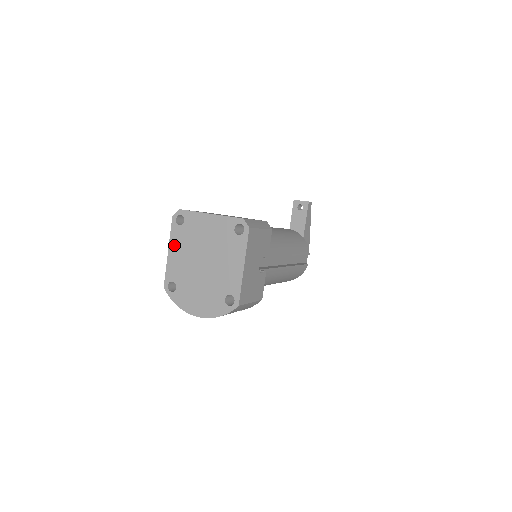
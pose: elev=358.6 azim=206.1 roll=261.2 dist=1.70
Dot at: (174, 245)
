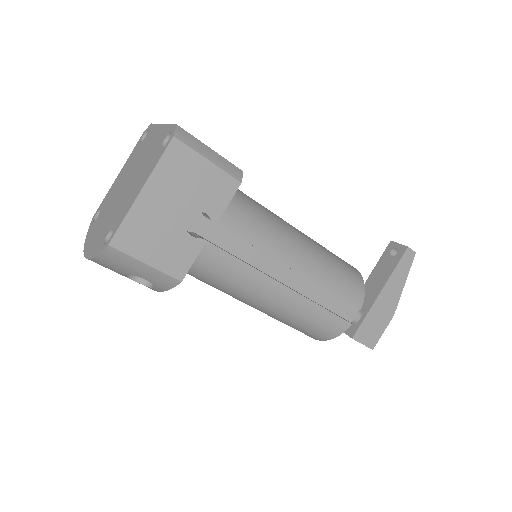
Dot at: (125, 166)
